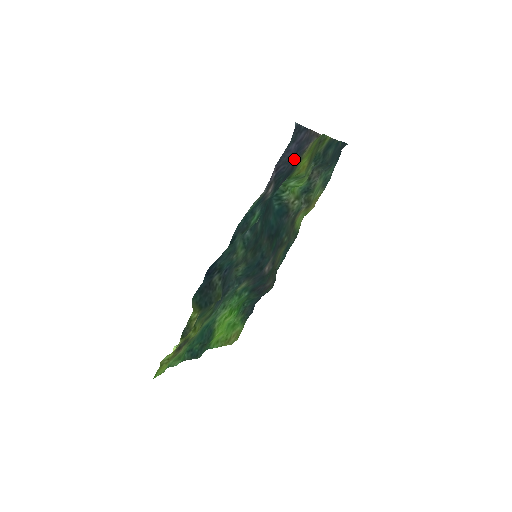
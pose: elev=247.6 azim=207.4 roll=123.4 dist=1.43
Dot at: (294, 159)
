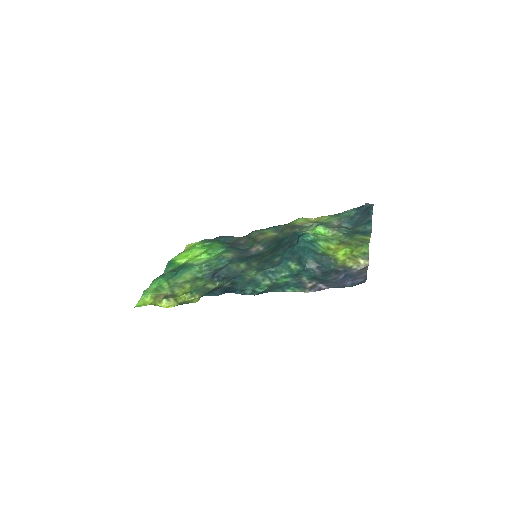
Dot at: (341, 275)
